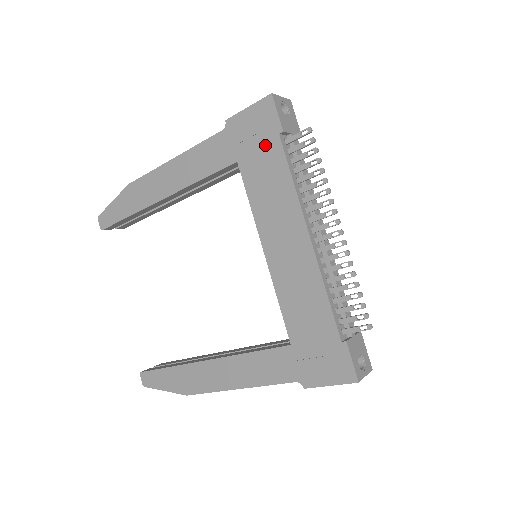
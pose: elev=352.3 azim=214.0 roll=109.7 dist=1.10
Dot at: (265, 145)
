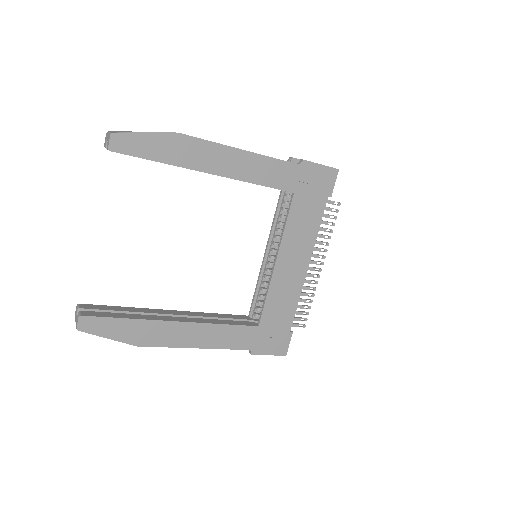
Dot at: (317, 197)
